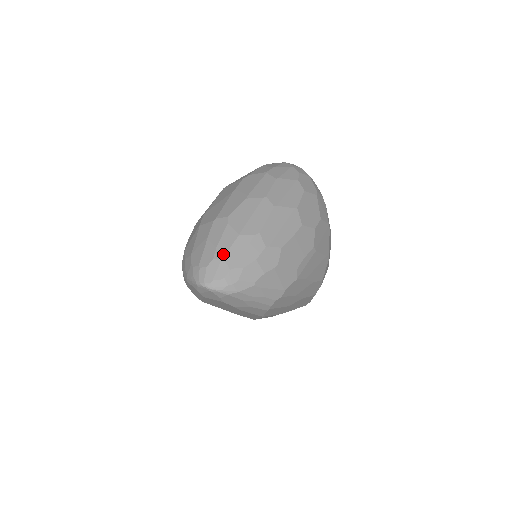
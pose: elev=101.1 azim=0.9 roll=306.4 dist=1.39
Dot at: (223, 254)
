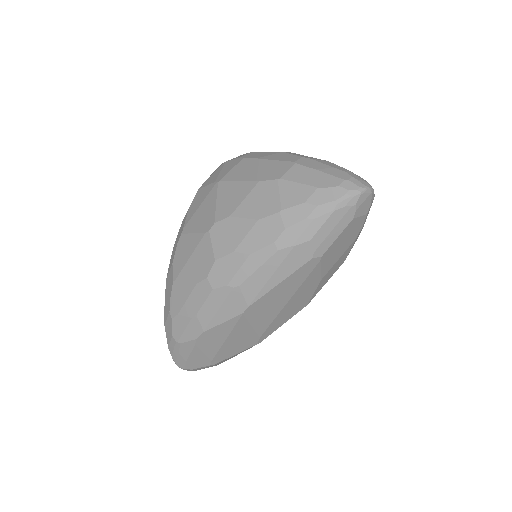
Dot at: (344, 169)
